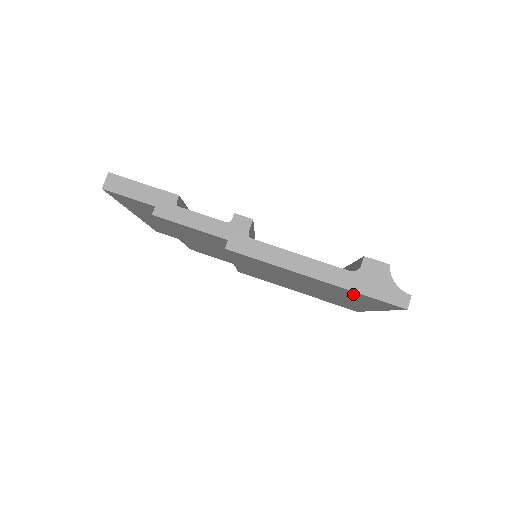
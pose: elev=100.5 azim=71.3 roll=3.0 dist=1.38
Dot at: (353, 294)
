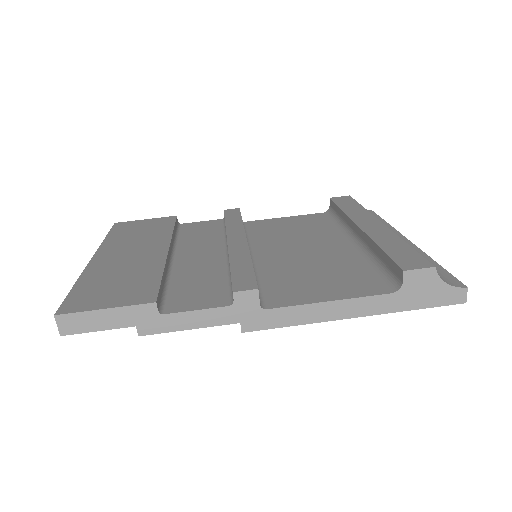
Dot at: occluded
